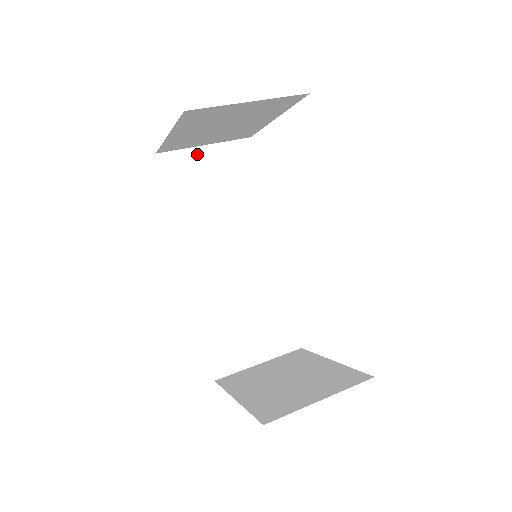
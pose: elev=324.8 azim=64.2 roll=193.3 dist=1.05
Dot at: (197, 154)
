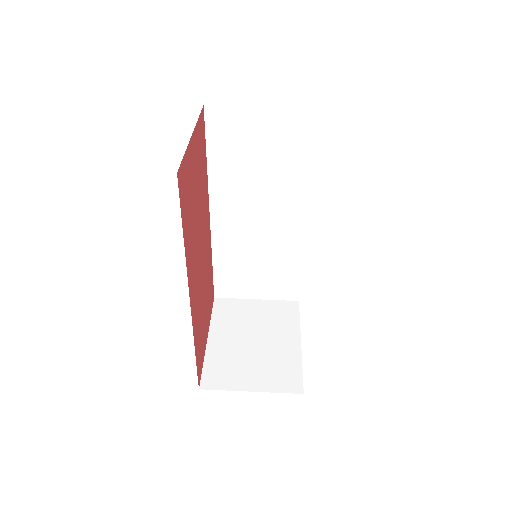
Dot at: (249, 114)
